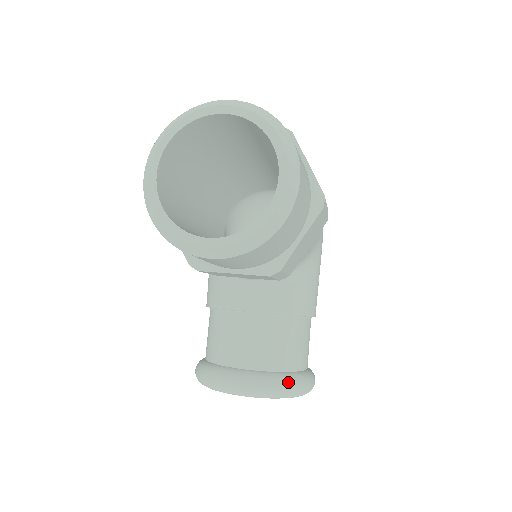
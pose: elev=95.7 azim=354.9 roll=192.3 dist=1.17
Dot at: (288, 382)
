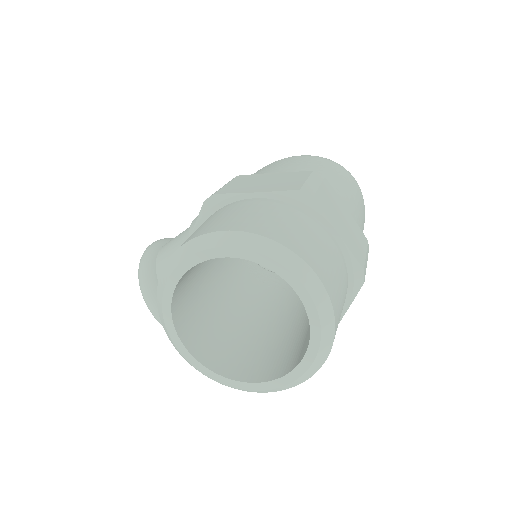
Dot at: occluded
